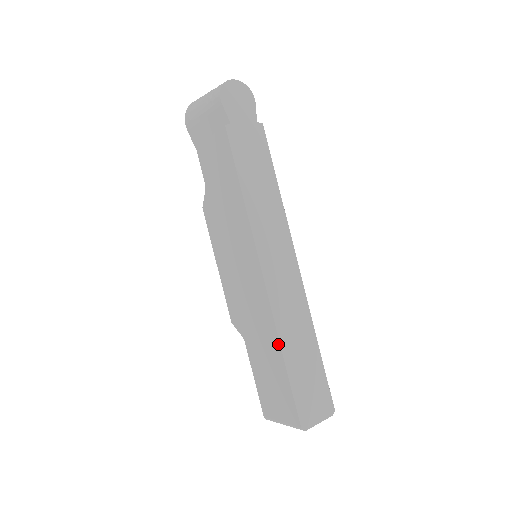
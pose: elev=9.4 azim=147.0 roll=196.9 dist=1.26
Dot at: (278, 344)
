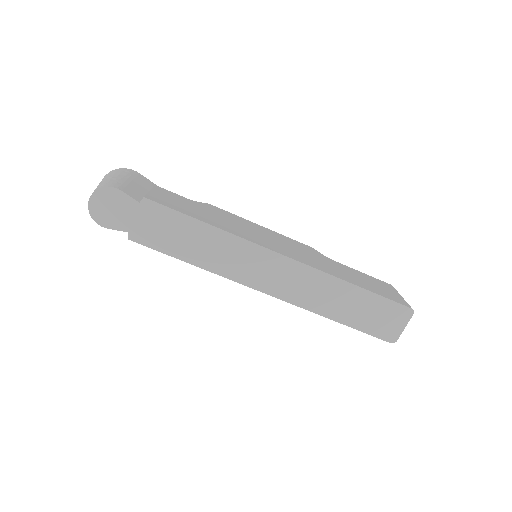
Dot at: (323, 316)
